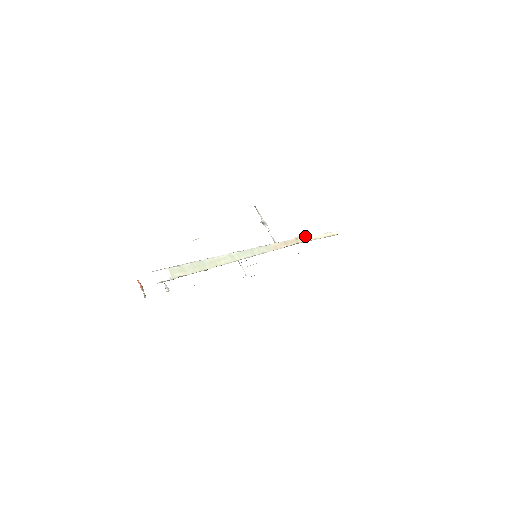
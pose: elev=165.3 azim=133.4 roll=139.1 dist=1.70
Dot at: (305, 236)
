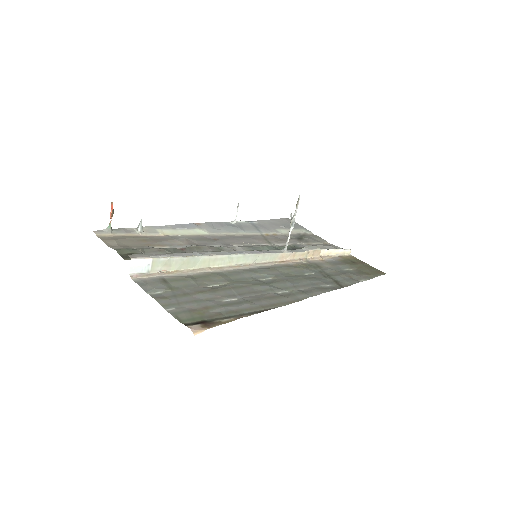
Dot at: (318, 251)
